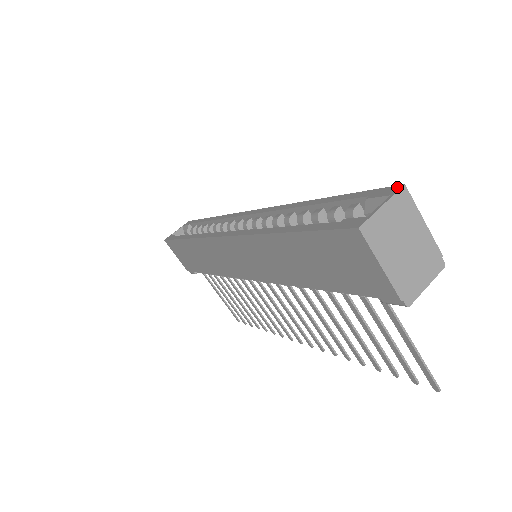
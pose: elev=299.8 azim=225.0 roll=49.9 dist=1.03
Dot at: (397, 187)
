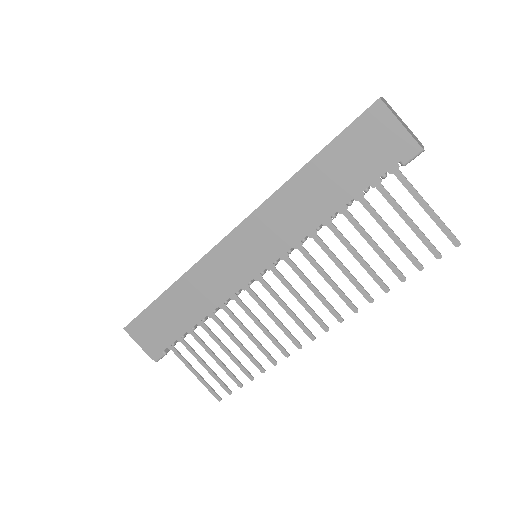
Dot at: occluded
